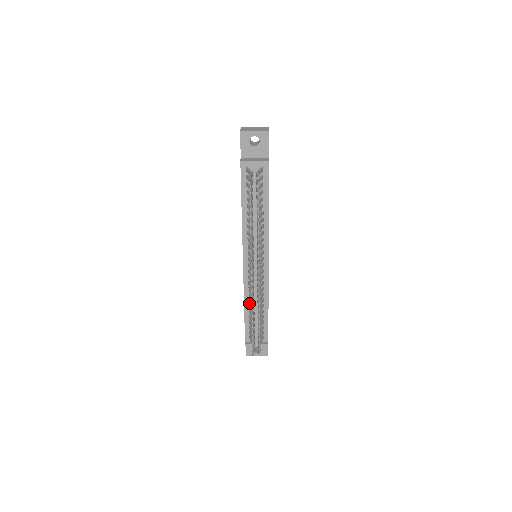
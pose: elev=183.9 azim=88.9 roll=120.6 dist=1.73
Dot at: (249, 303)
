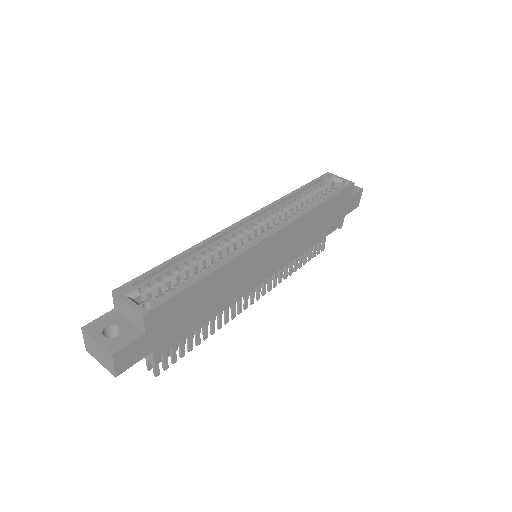
Dot at: occluded
